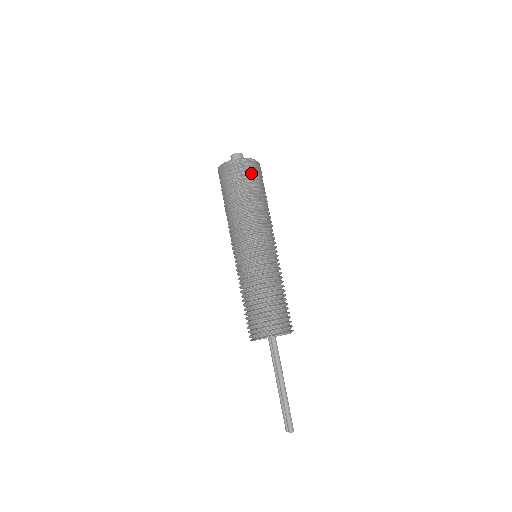
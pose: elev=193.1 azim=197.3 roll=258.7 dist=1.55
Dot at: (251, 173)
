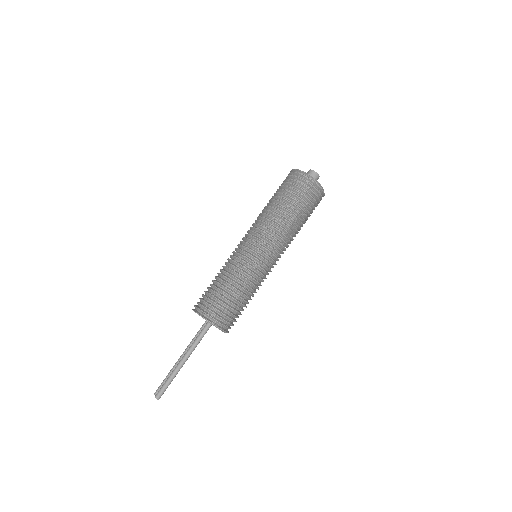
Dot at: (311, 196)
